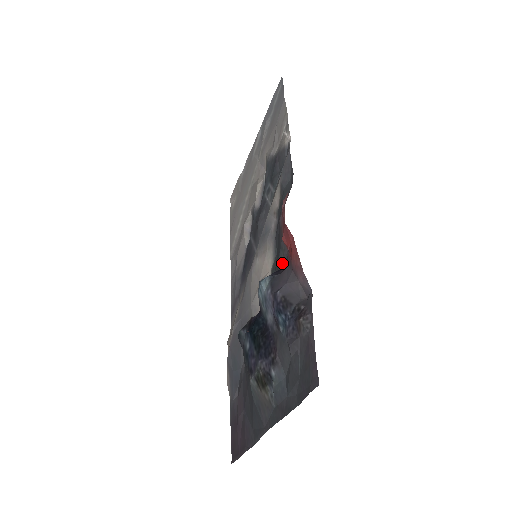
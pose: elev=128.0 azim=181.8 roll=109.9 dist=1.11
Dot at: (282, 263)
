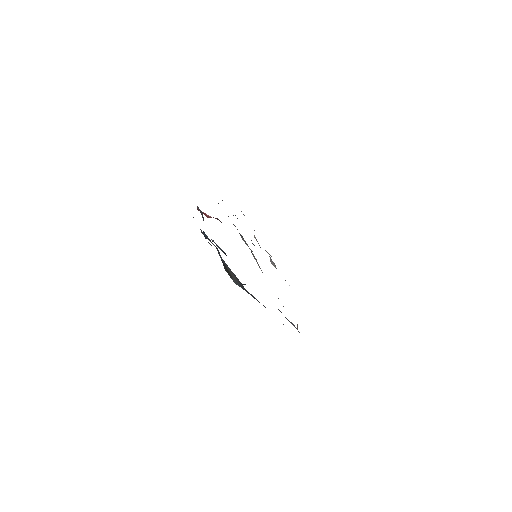
Dot at: occluded
